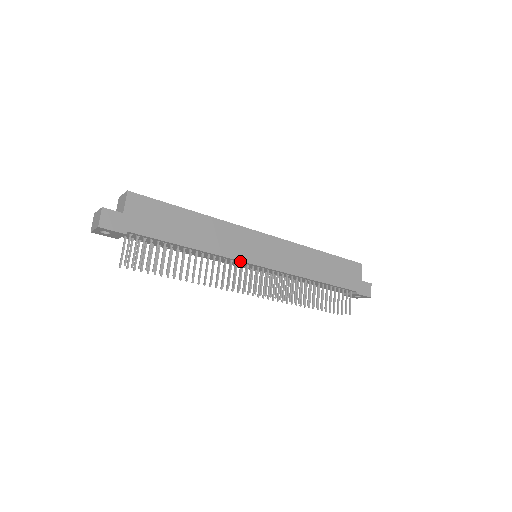
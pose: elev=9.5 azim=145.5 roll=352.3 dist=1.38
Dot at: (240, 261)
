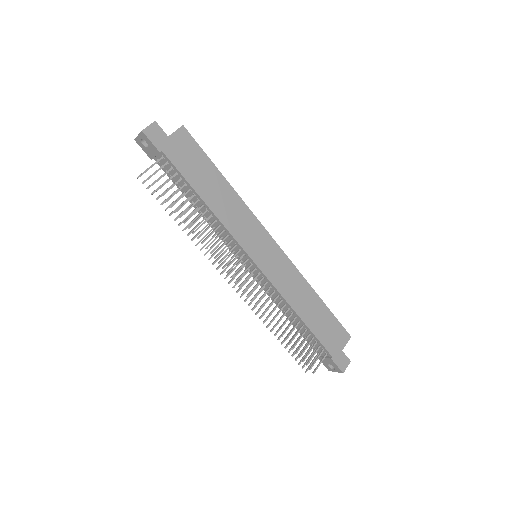
Dot at: (239, 245)
